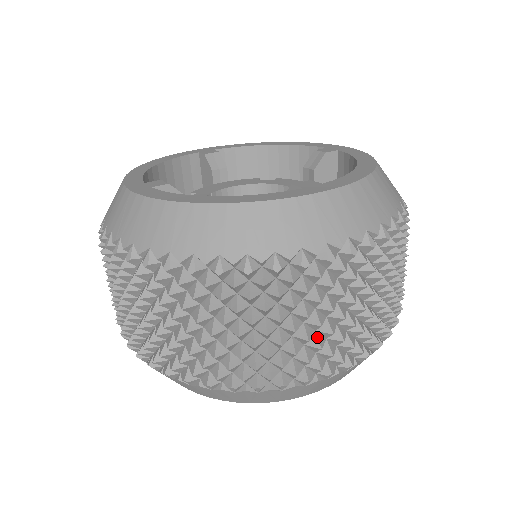
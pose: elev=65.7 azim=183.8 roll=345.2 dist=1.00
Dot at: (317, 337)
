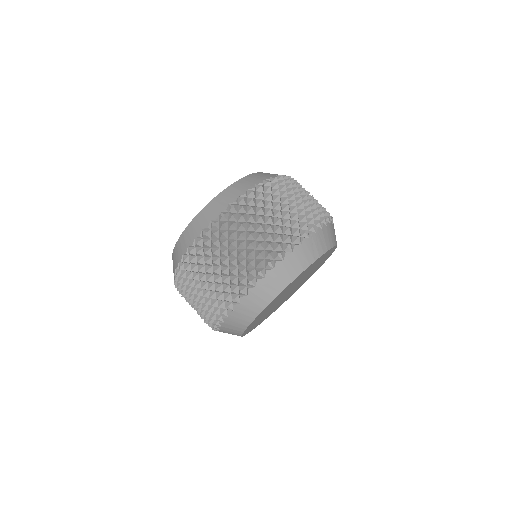
Dot at: (310, 204)
